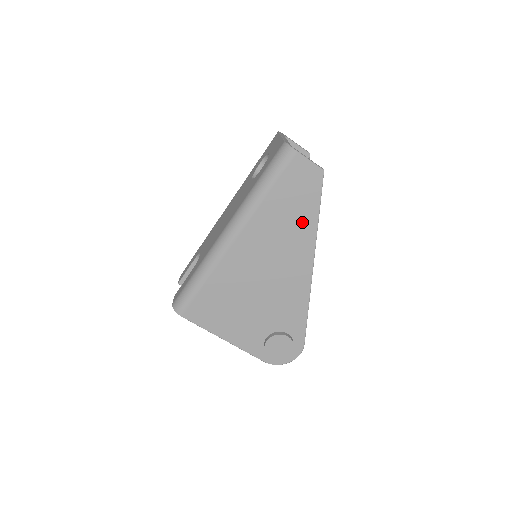
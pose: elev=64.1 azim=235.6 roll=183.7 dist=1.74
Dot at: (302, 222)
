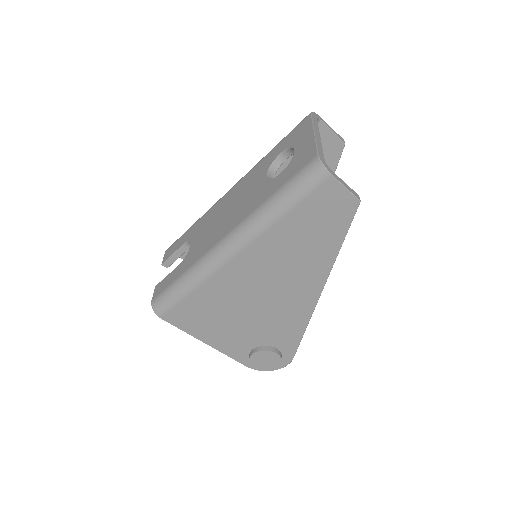
Dot at: (319, 251)
